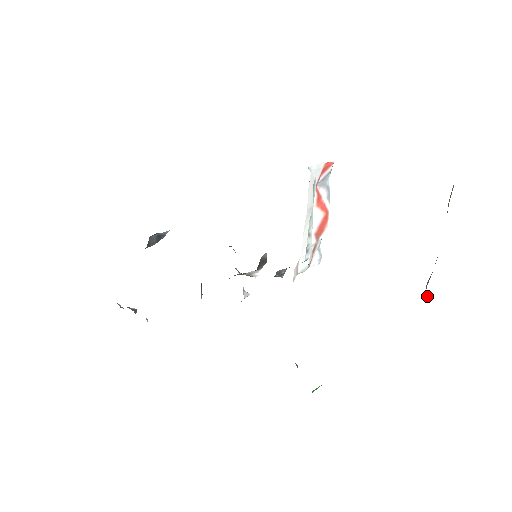
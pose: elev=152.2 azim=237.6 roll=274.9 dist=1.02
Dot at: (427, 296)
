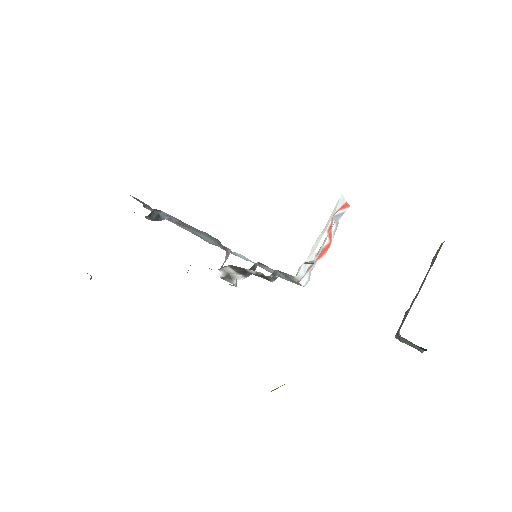
Dot at: (399, 328)
